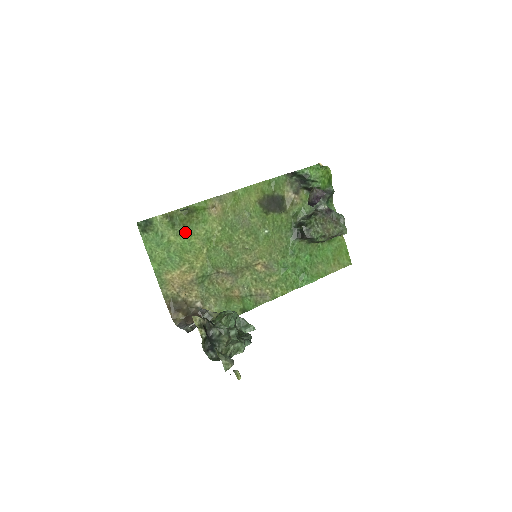
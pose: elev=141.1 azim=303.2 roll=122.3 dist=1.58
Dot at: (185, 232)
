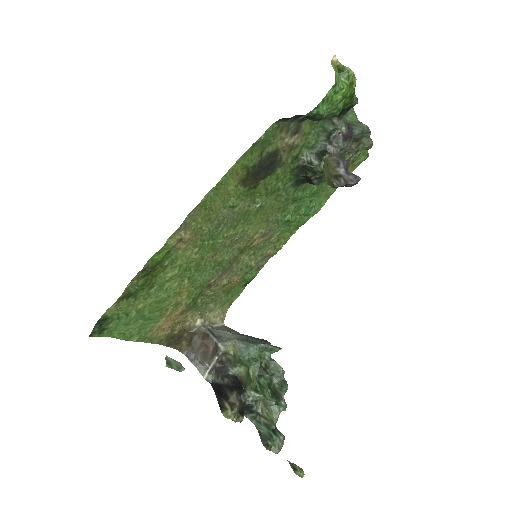
Dot at: (153, 289)
